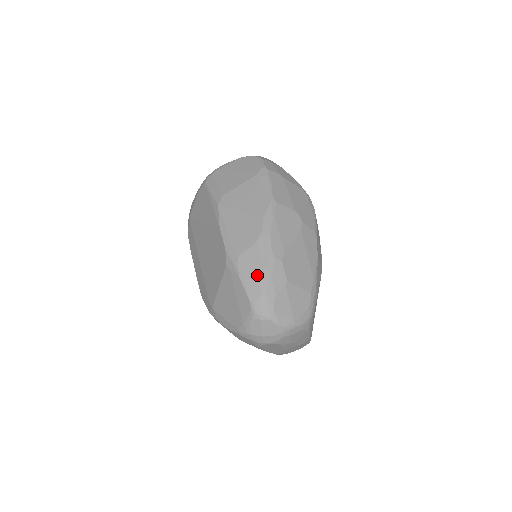
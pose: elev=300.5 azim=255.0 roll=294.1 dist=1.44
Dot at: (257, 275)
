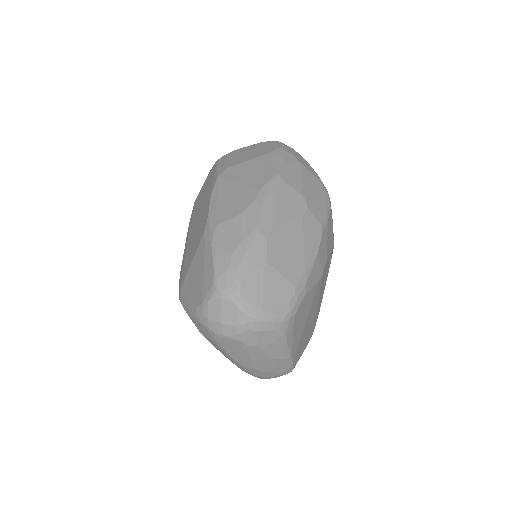
Dot at: (232, 246)
